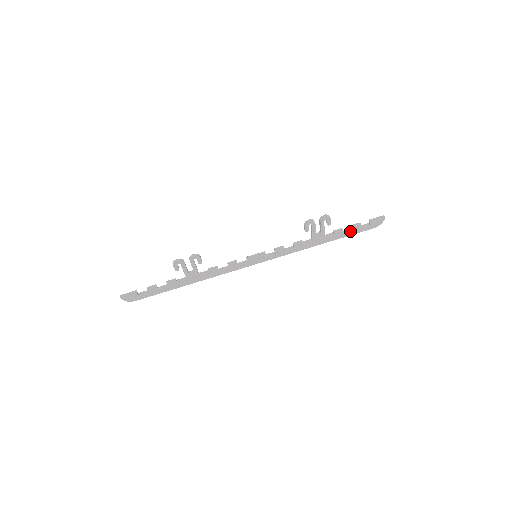
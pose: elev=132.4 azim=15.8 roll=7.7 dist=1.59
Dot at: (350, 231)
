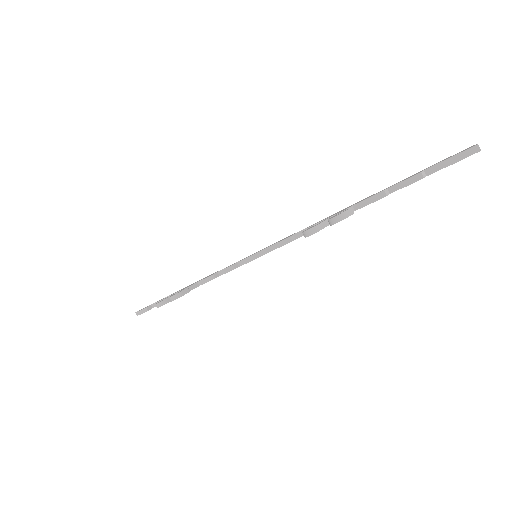
Dot at: (404, 186)
